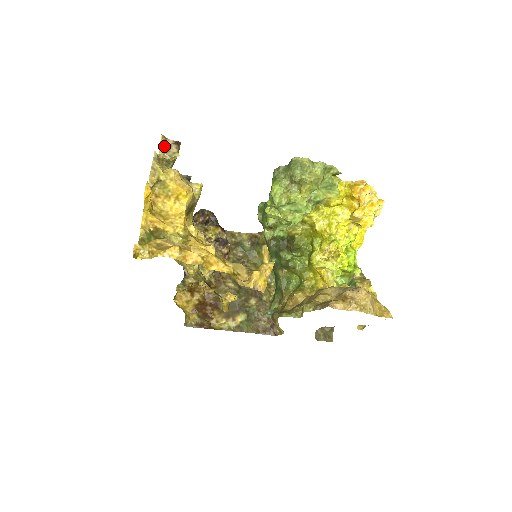
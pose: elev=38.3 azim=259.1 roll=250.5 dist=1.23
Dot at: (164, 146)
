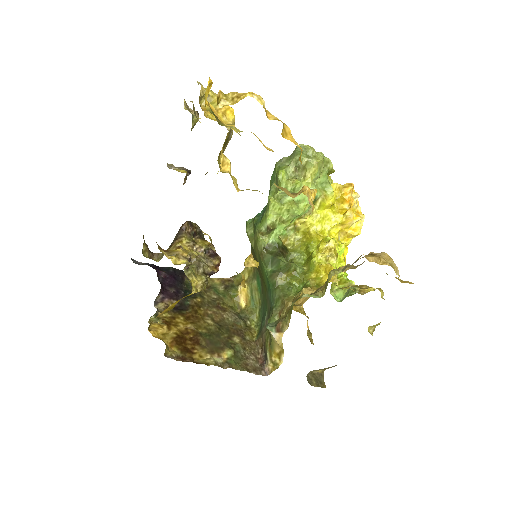
Dot at: (187, 107)
